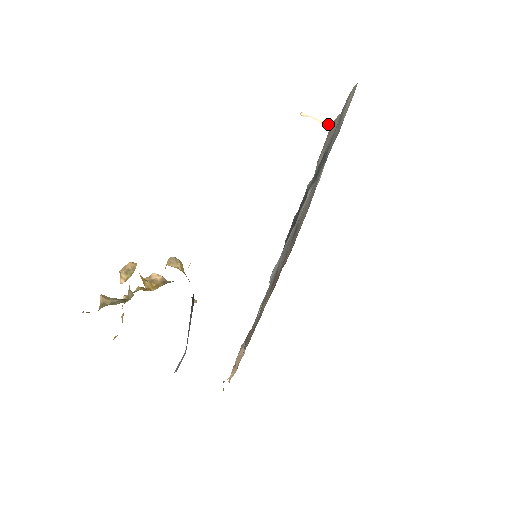
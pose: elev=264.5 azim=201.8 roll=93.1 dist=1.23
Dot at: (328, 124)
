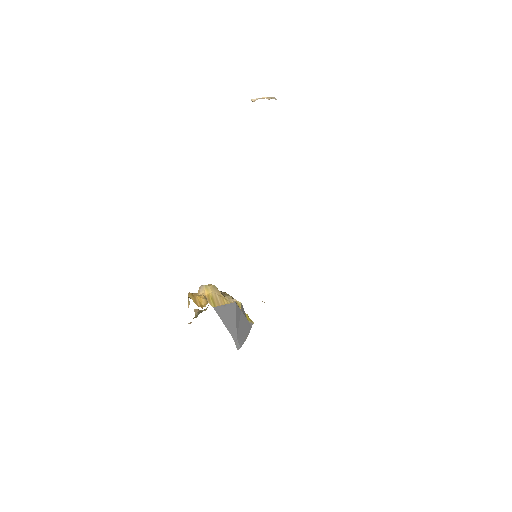
Dot at: (272, 98)
